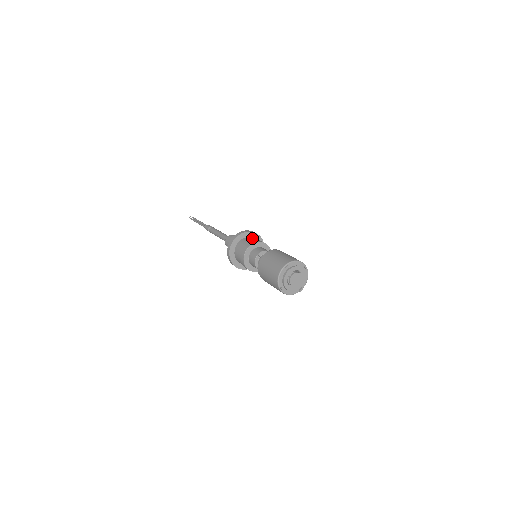
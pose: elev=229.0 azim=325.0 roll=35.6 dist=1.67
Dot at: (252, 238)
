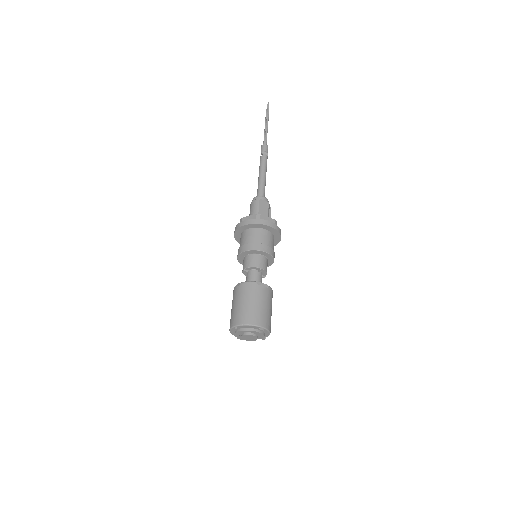
Dot at: (255, 233)
